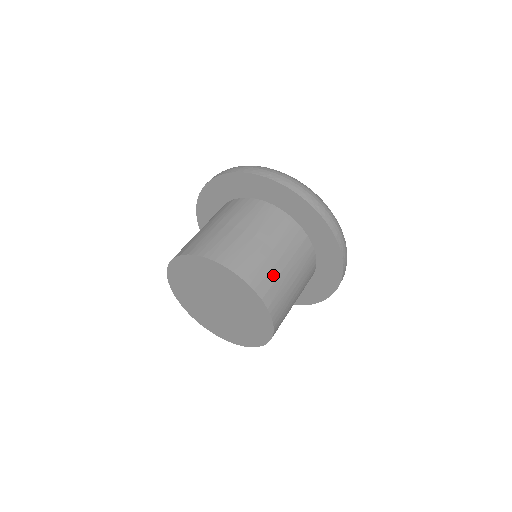
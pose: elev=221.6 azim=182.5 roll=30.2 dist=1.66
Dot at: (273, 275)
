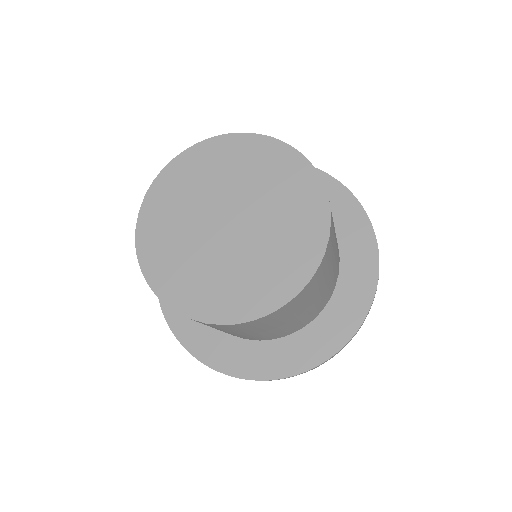
Dot at: (333, 241)
